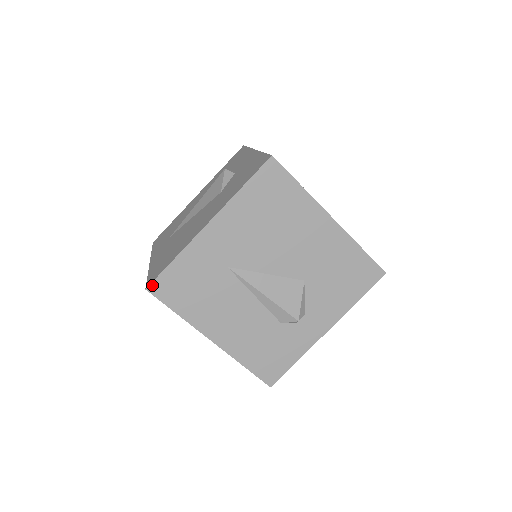
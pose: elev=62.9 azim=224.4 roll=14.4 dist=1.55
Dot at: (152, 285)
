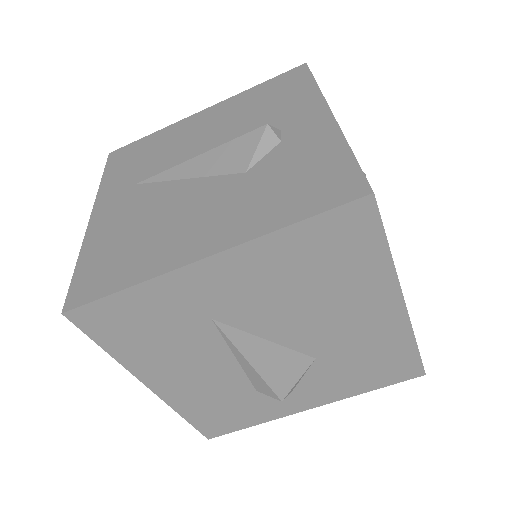
Dot at: (75, 311)
